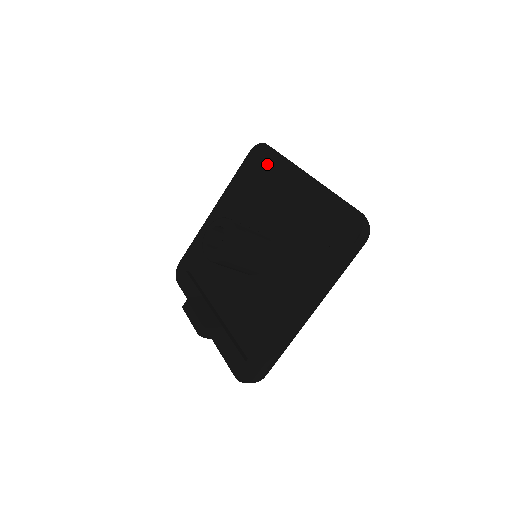
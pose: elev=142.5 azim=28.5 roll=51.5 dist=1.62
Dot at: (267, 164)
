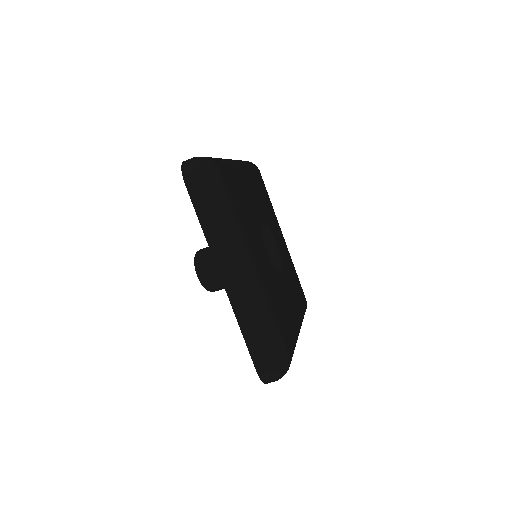
Dot at: occluded
